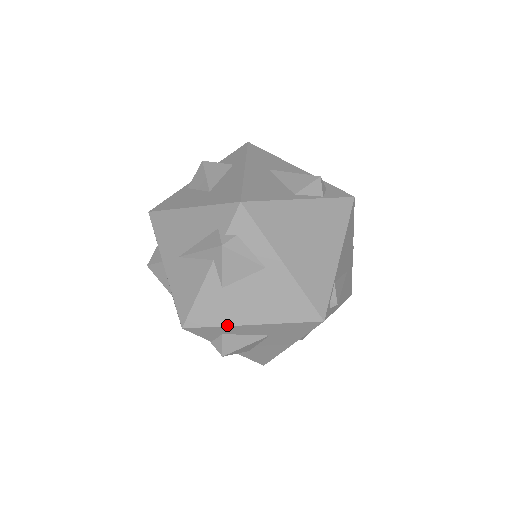
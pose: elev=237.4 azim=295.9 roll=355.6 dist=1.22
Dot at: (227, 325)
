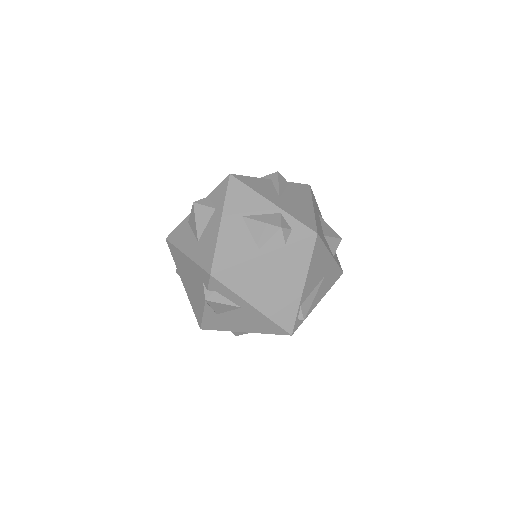
Dot at: occluded
